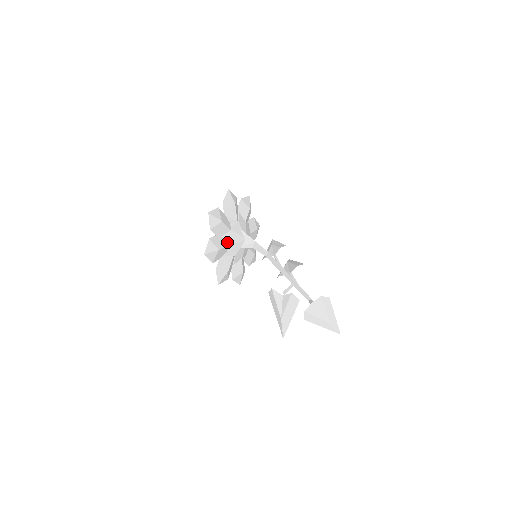
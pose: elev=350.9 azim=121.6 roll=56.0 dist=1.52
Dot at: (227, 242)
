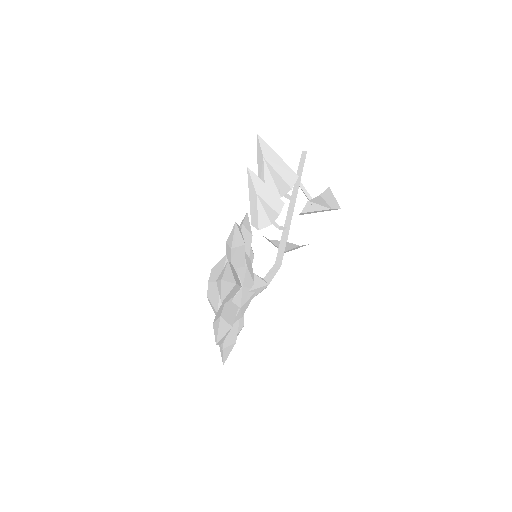
Dot at: (237, 317)
